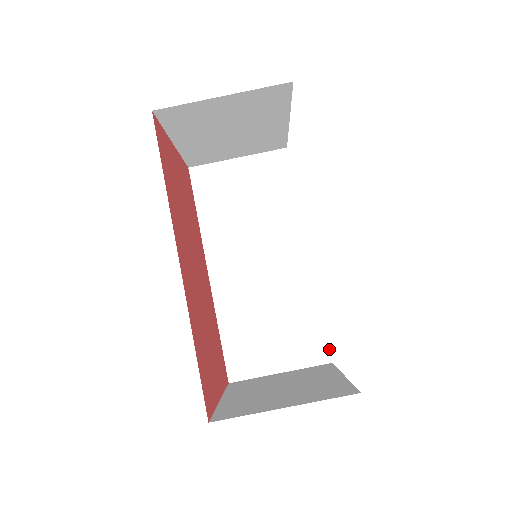
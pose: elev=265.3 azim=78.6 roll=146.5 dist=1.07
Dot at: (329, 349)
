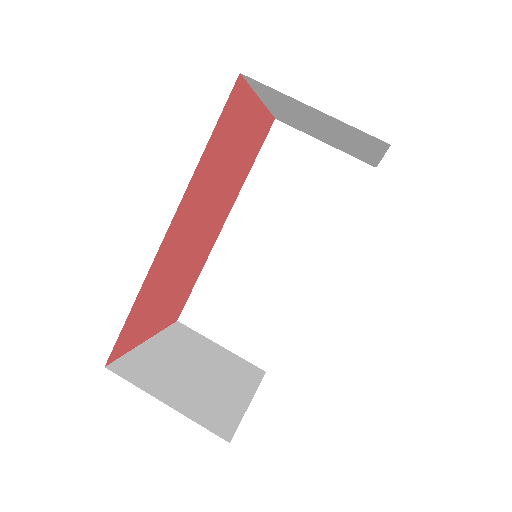
Dot at: occluded
